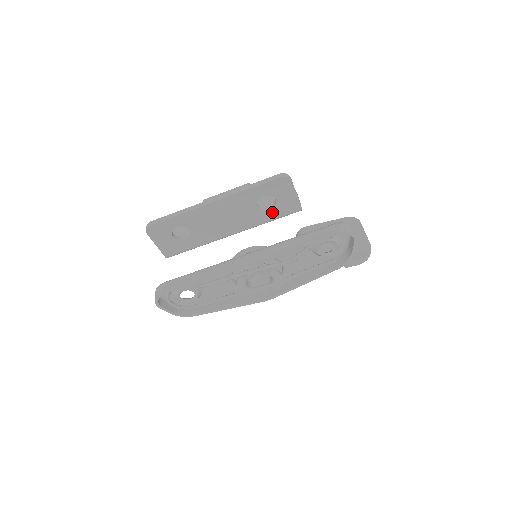
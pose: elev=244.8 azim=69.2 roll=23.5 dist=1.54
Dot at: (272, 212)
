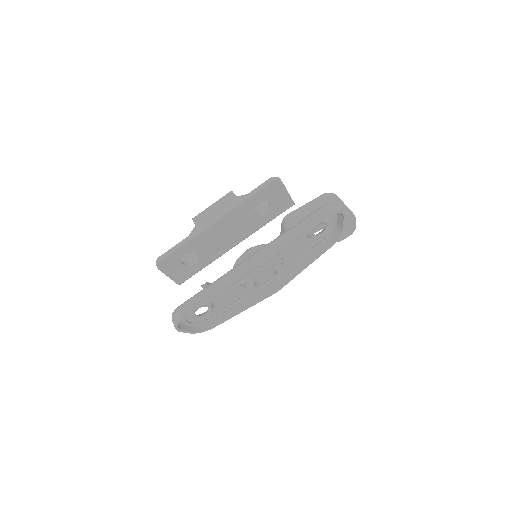
Dot at: (269, 214)
